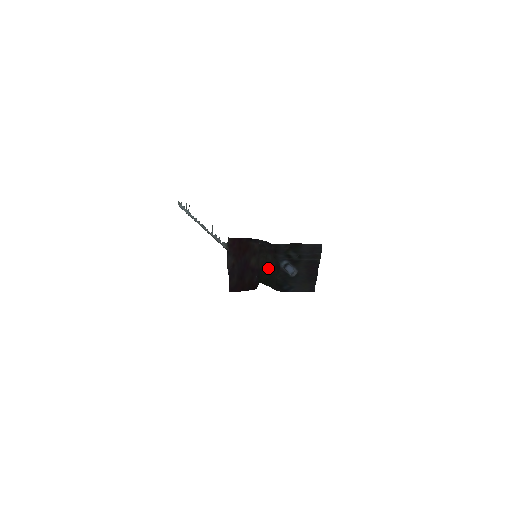
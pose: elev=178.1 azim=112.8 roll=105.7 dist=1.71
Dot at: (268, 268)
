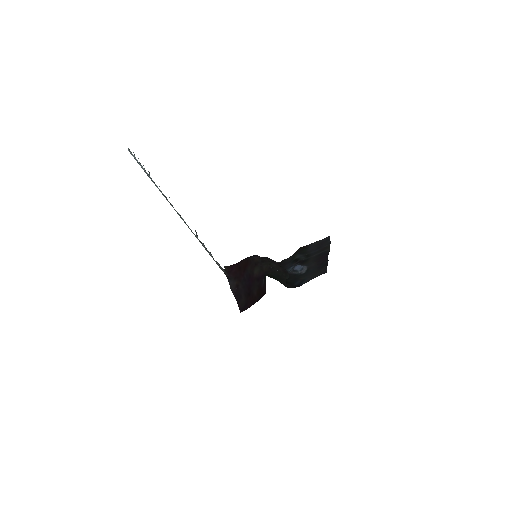
Dot at: (274, 271)
